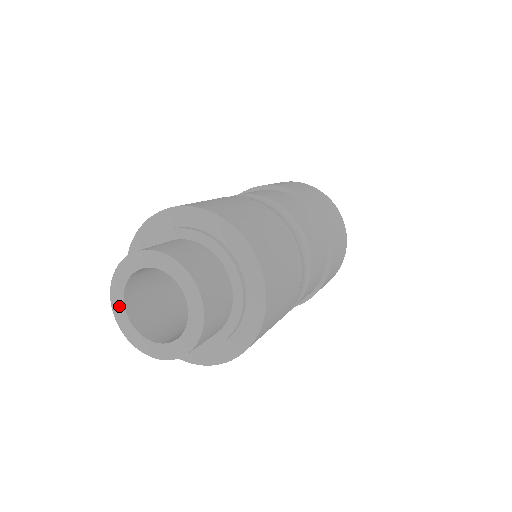
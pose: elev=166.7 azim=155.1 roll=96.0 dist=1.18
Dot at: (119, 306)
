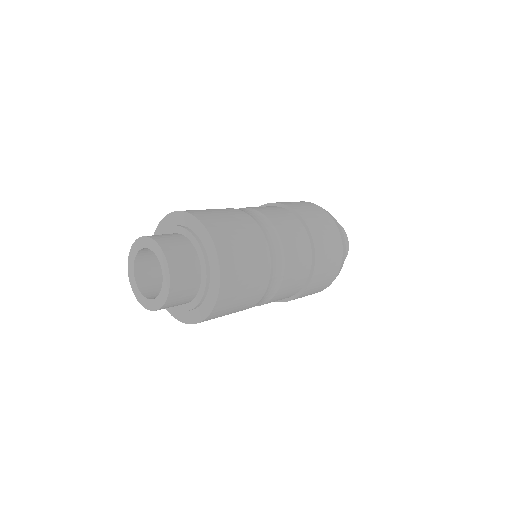
Dot at: (134, 284)
